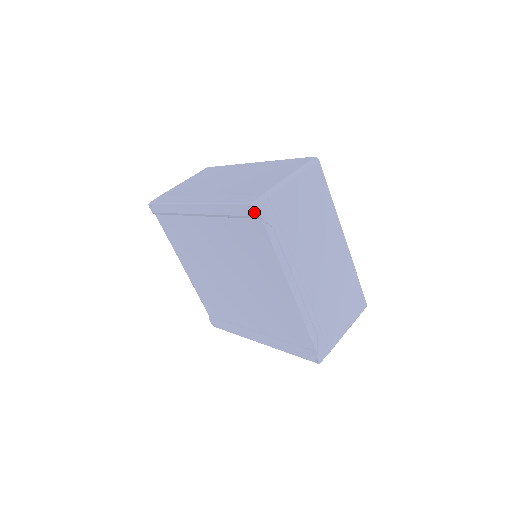
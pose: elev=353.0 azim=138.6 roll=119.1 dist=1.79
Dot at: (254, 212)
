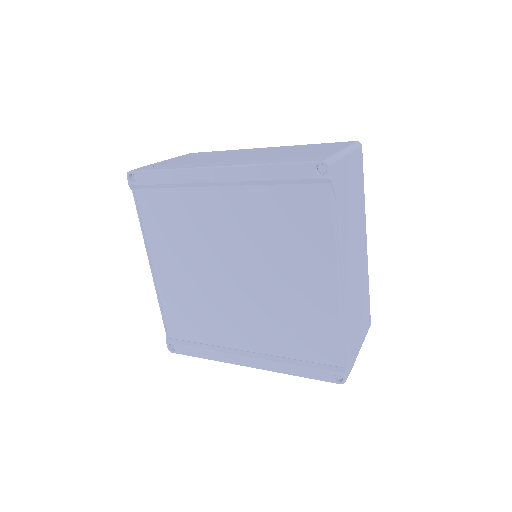
Dot at: (320, 174)
